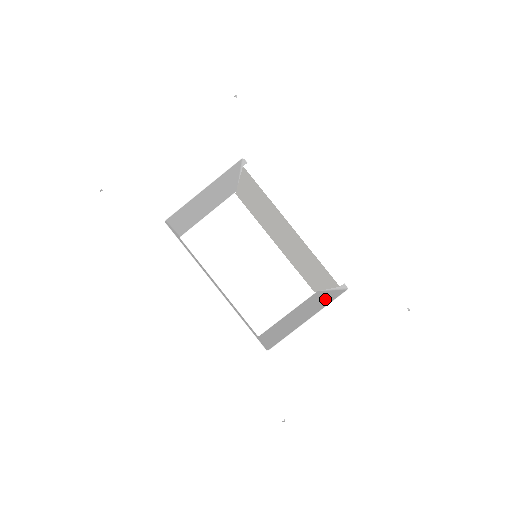
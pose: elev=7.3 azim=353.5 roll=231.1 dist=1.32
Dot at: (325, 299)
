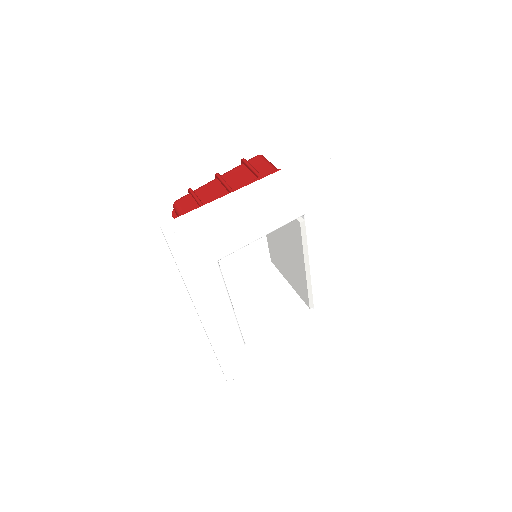
Dot at: (290, 300)
